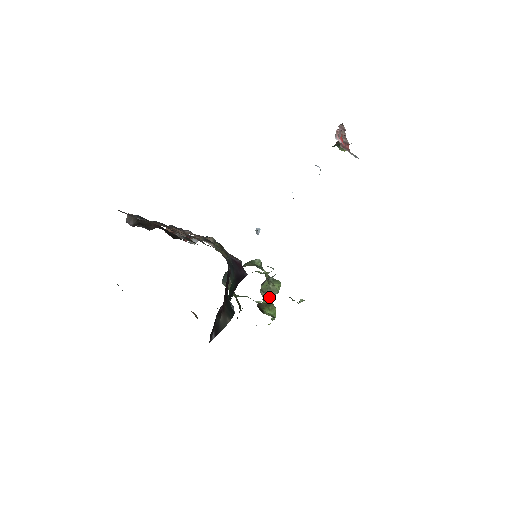
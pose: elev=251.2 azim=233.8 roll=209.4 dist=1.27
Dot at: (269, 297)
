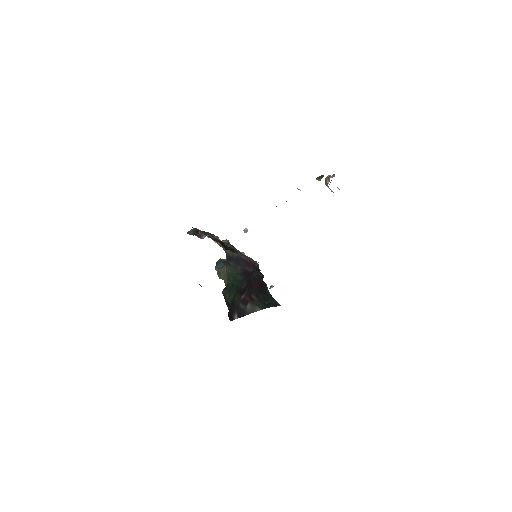
Dot at: occluded
